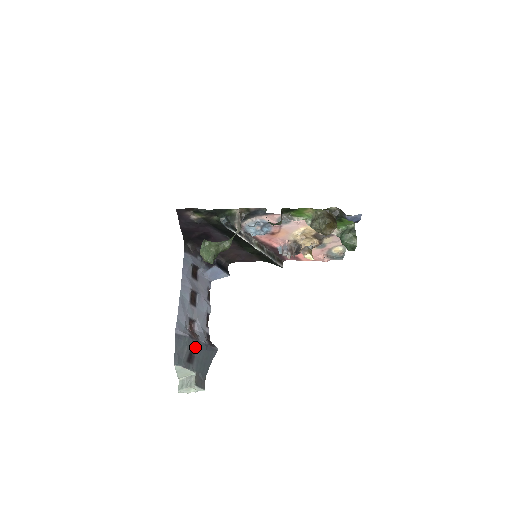
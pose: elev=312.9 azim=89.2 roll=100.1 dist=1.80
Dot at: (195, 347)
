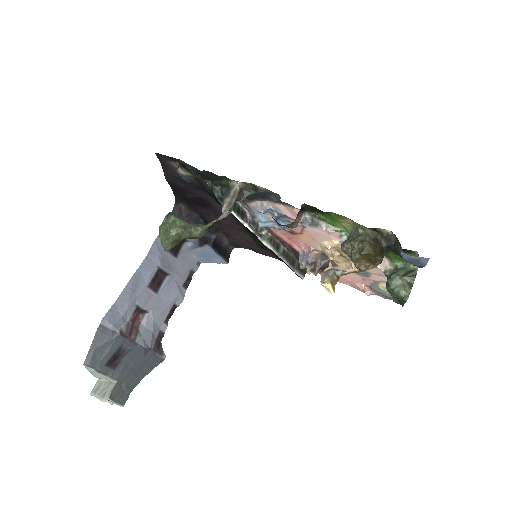
Dot at: (126, 349)
